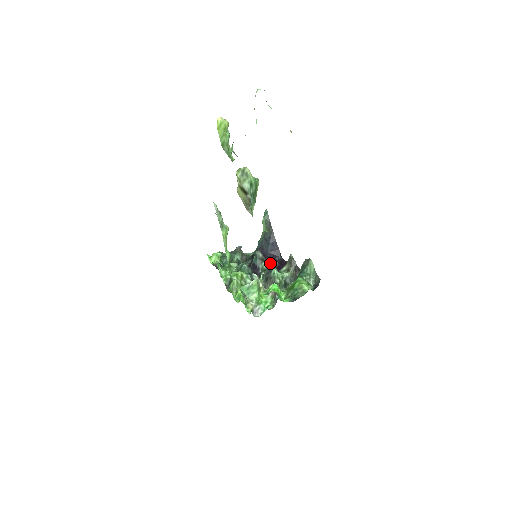
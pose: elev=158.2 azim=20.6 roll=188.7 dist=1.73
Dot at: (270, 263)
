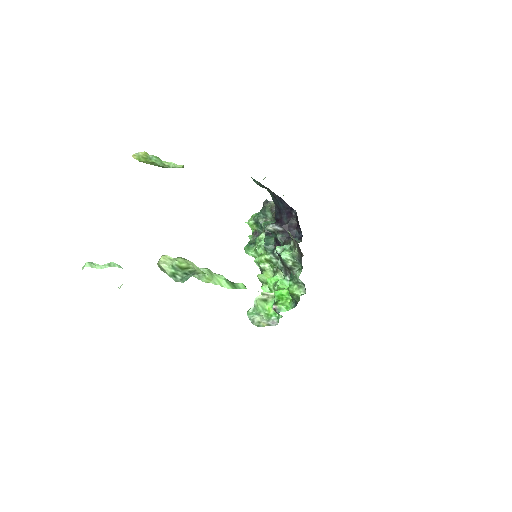
Dot at: (288, 225)
